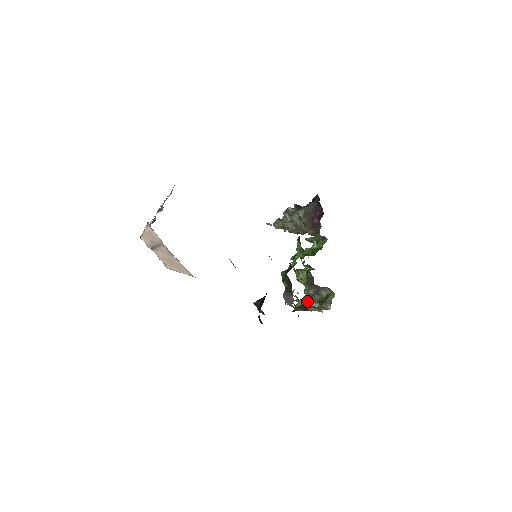
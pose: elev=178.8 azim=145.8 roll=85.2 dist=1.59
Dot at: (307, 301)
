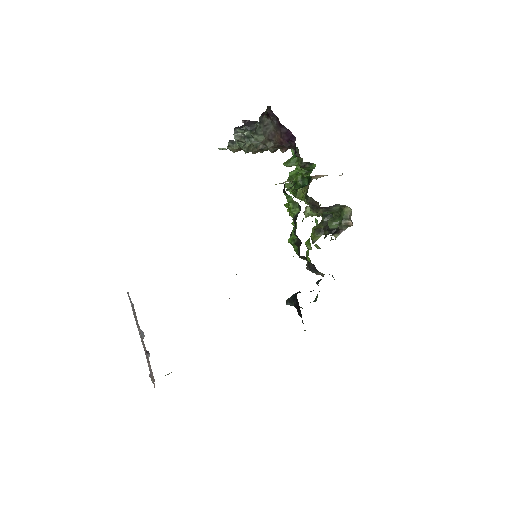
Dot at: occluded
